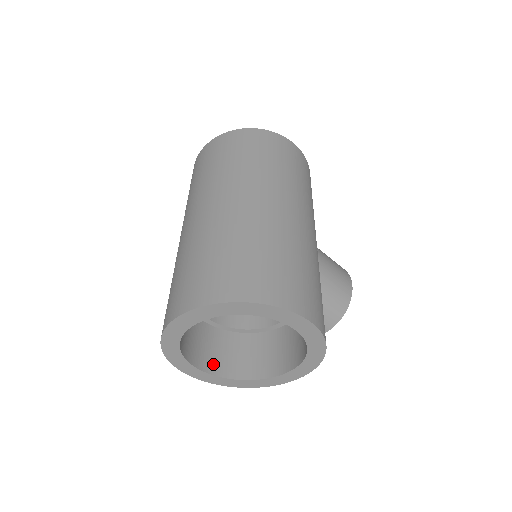
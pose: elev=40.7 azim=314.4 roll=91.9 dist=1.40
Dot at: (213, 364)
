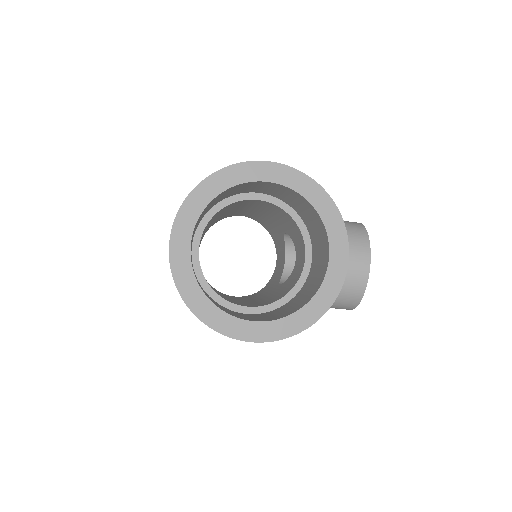
Dot at: (266, 319)
